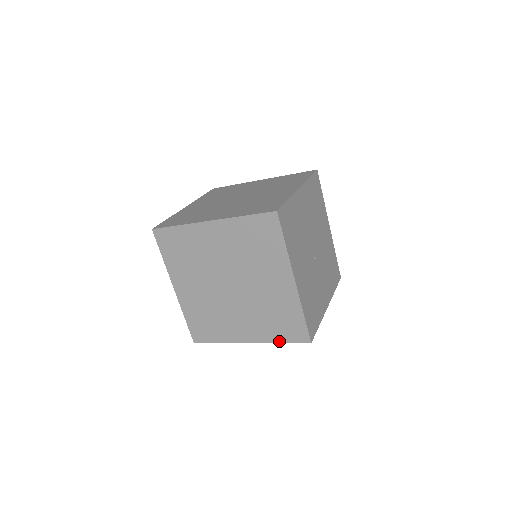
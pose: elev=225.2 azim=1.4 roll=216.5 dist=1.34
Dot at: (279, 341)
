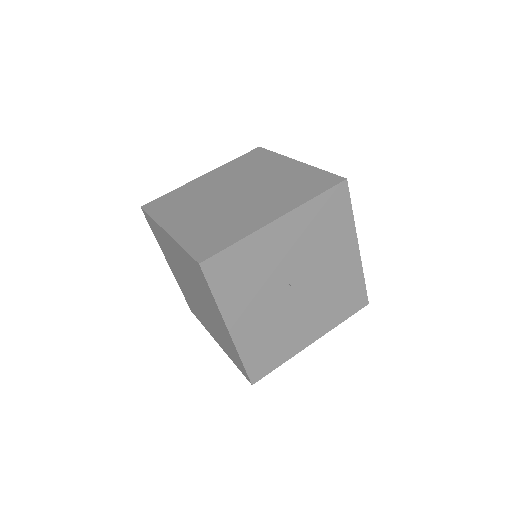
Dot at: (184, 245)
